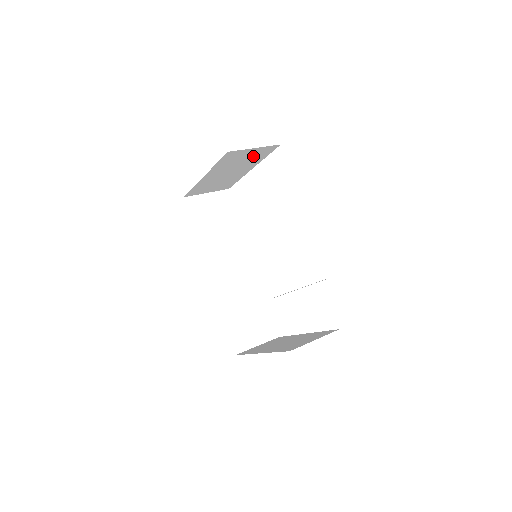
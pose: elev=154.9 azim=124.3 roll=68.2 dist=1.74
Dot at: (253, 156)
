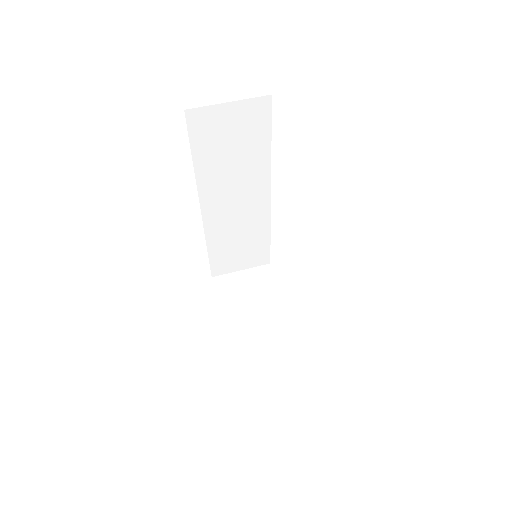
Dot at: occluded
